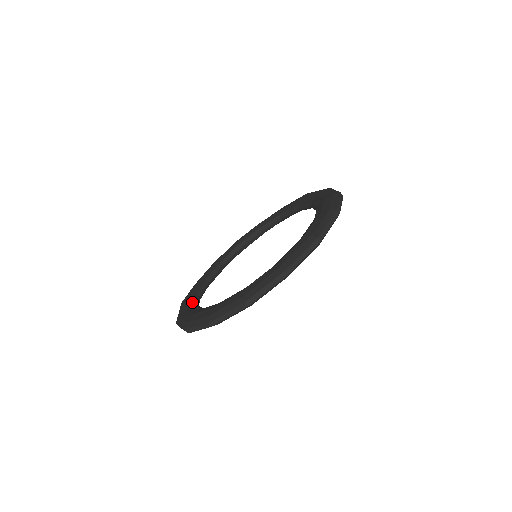
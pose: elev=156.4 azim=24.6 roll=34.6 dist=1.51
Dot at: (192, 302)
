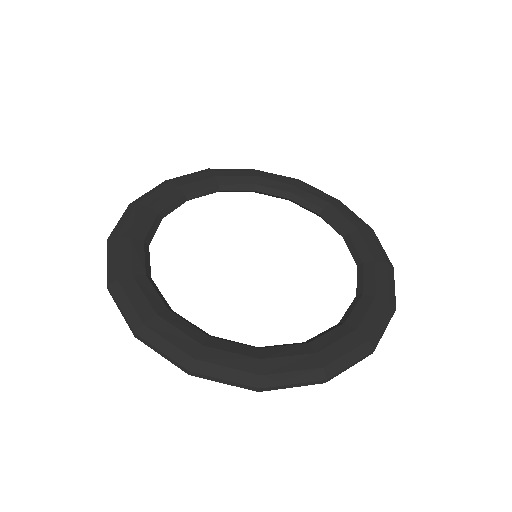
Dot at: (166, 204)
